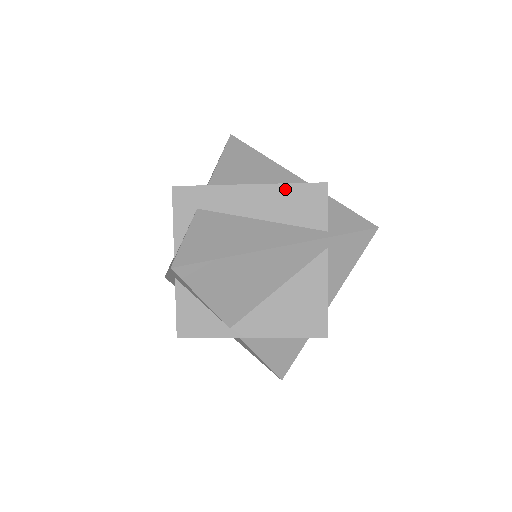
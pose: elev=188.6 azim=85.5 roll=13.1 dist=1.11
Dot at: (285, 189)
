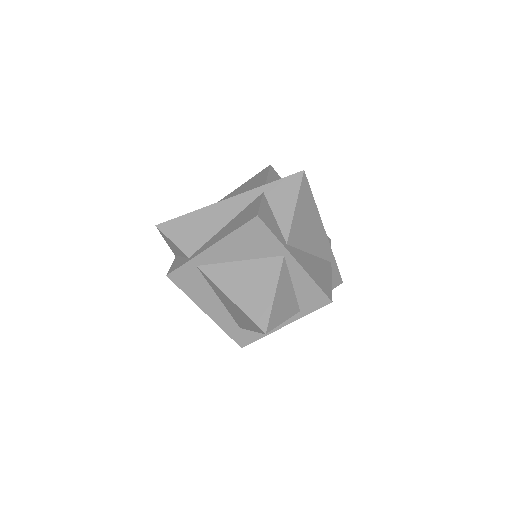
Dot at: occluded
